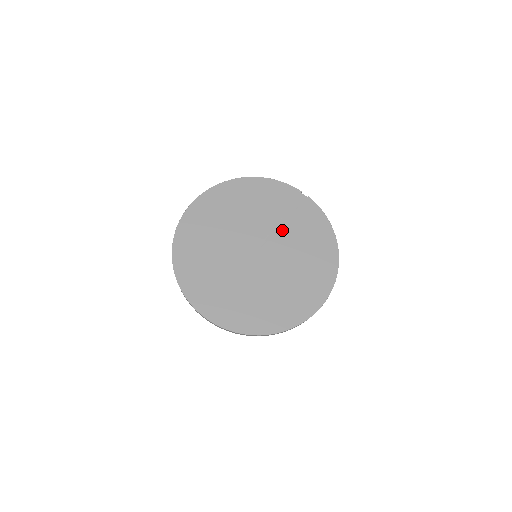
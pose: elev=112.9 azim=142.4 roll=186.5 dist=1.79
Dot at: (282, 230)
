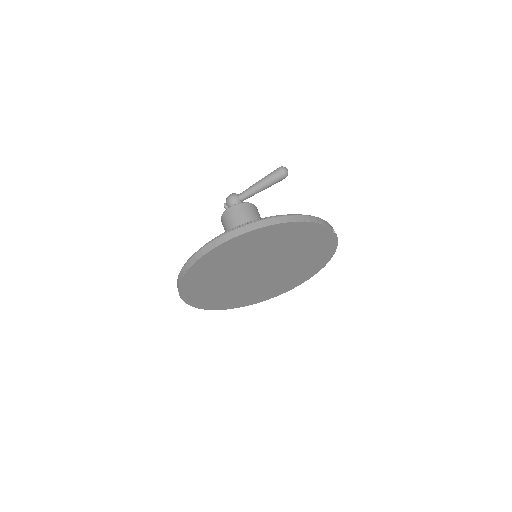
Dot at: (292, 257)
